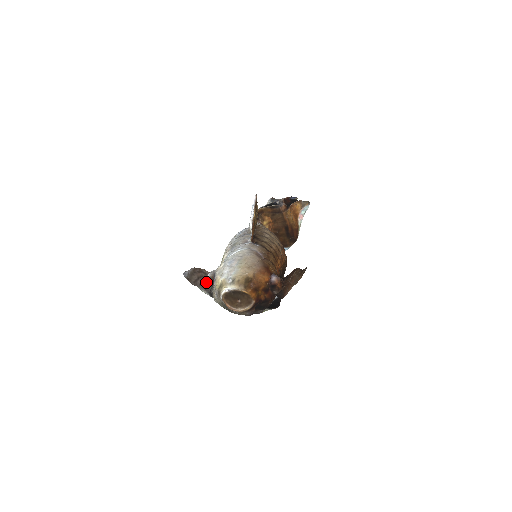
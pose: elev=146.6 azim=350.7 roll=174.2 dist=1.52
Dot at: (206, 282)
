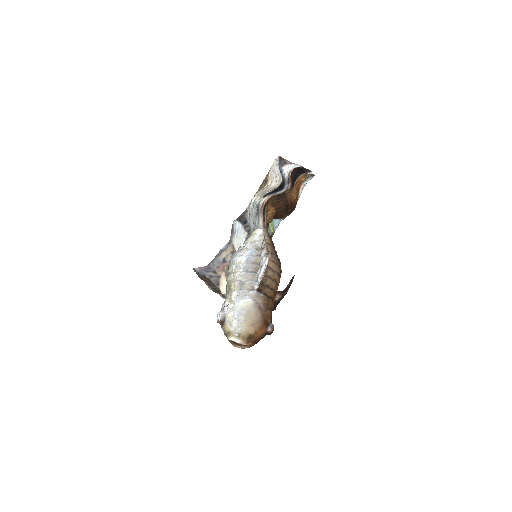
Dot at: (217, 320)
